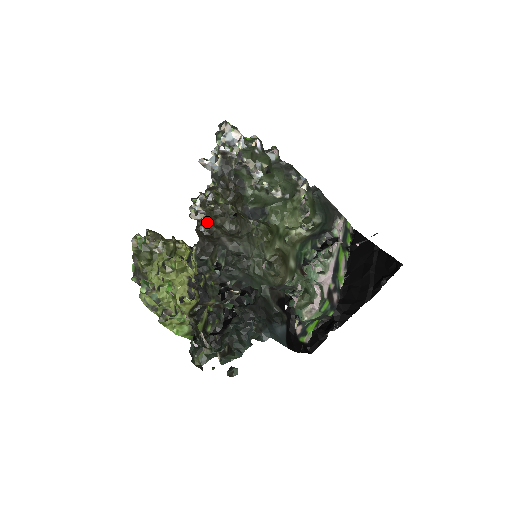
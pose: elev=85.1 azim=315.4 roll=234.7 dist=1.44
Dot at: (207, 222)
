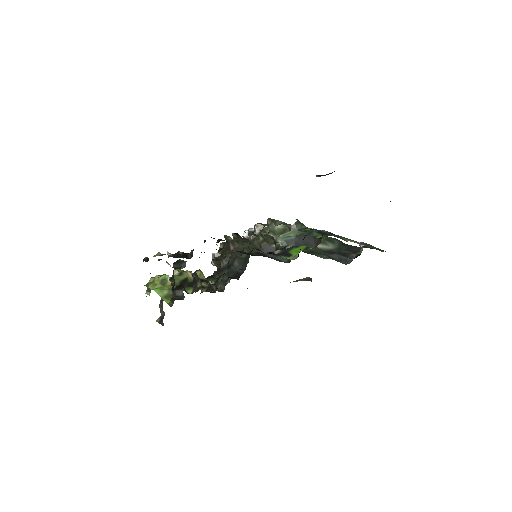
Dot at: occluded
